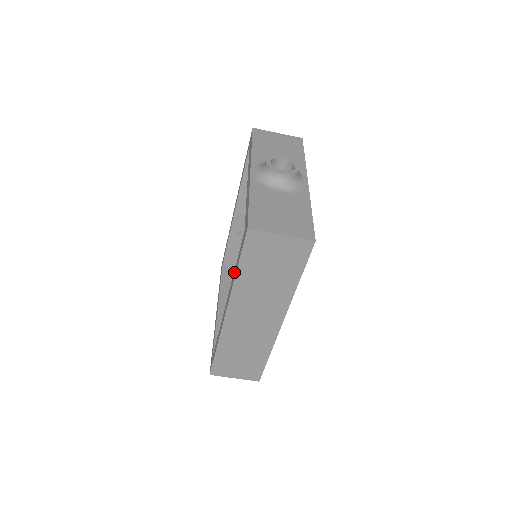
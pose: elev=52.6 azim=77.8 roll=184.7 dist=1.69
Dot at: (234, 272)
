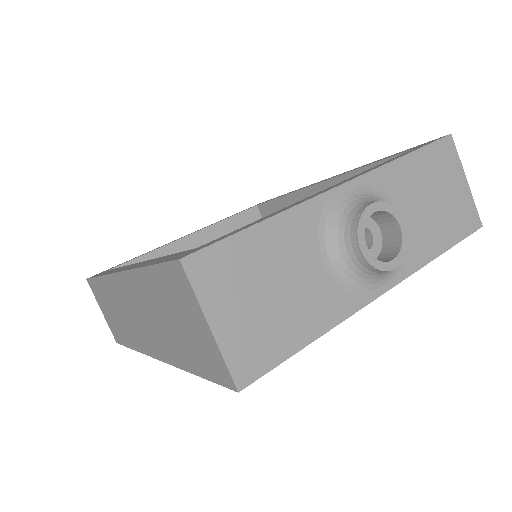
Dot at: occluded
